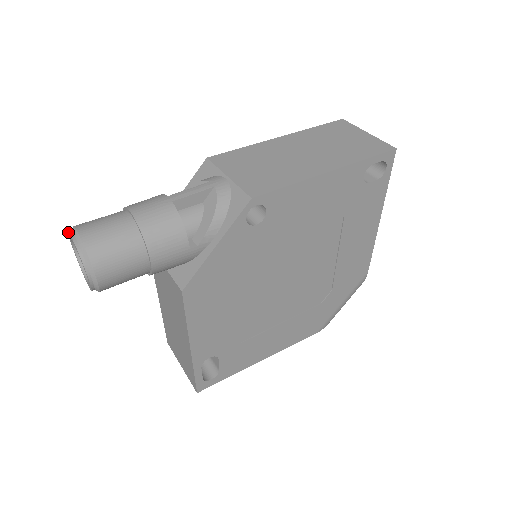
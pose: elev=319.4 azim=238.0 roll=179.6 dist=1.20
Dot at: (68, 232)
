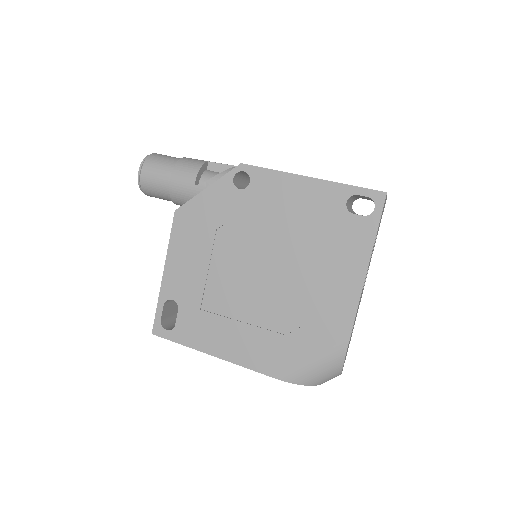
Dot at: occluded
